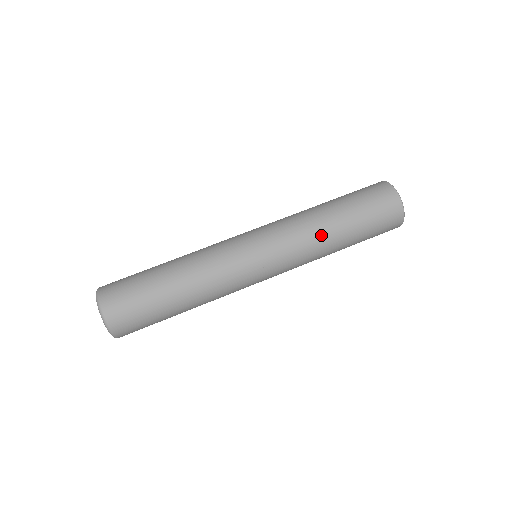
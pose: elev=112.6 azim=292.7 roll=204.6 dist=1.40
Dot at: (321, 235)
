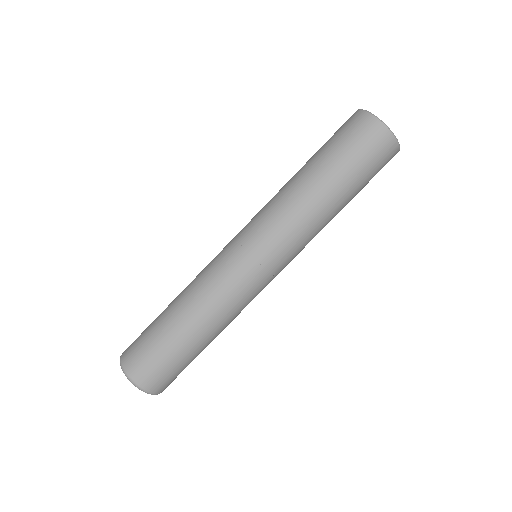
Dot at: (305, 202)
